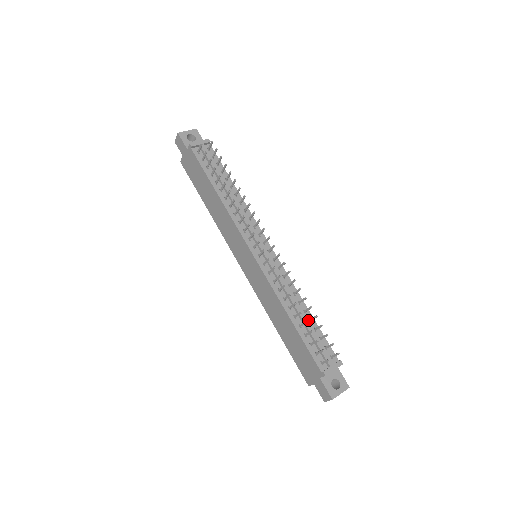
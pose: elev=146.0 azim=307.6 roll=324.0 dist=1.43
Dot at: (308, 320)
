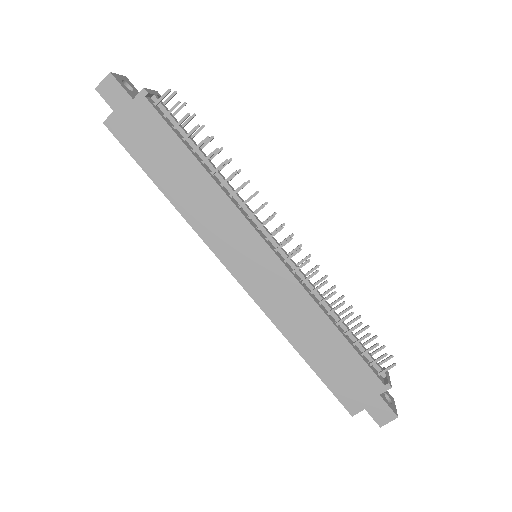
Dot at: occluded
